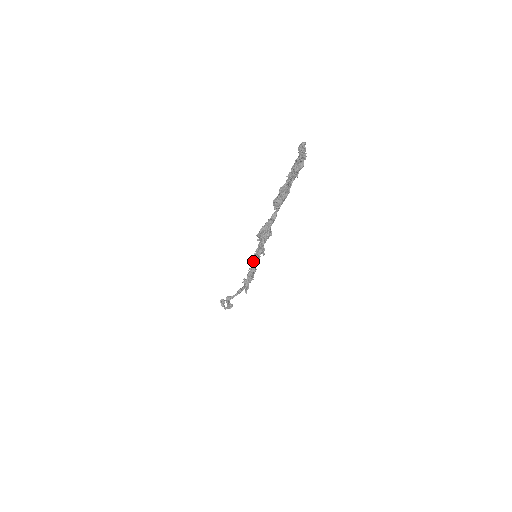
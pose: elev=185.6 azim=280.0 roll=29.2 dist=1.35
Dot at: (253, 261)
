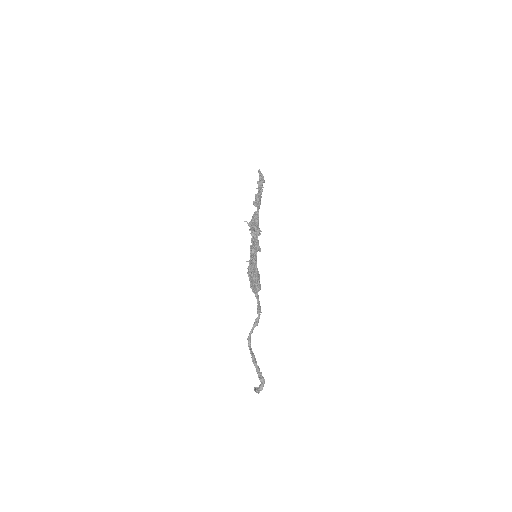
Dot at: occluded
